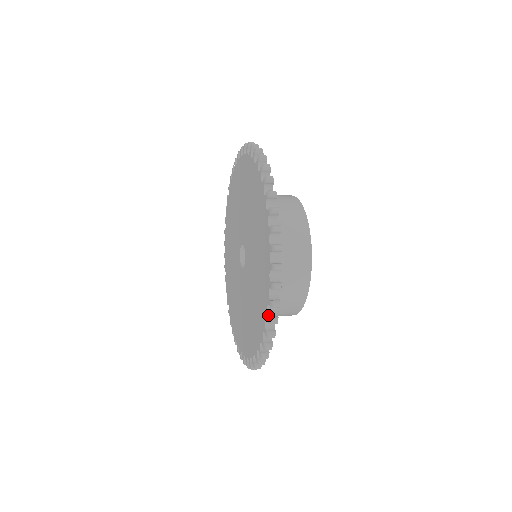
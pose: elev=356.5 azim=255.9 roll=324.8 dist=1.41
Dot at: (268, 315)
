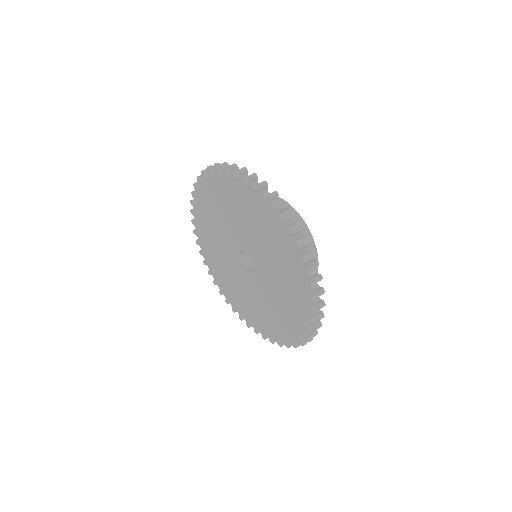
Dot at: (312, 277)
